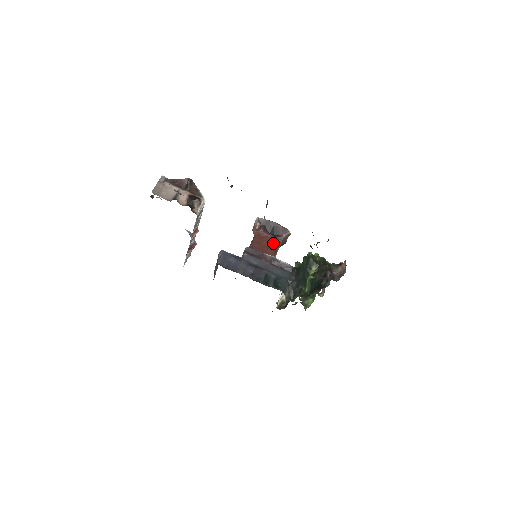
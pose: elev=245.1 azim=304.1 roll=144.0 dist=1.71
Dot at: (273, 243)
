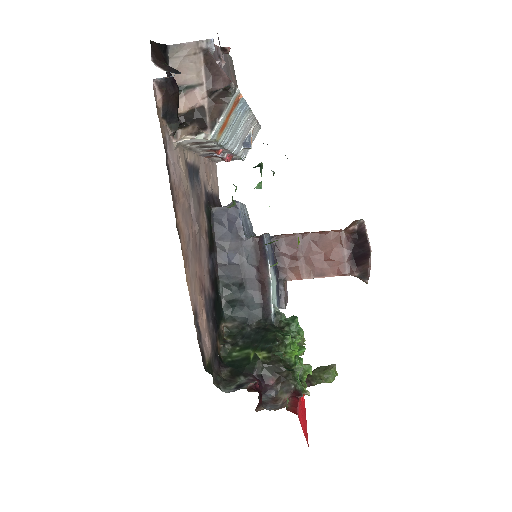
Dot at: (336, 264)
